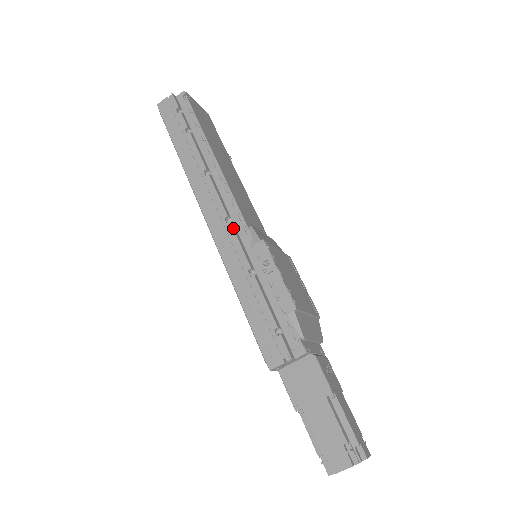
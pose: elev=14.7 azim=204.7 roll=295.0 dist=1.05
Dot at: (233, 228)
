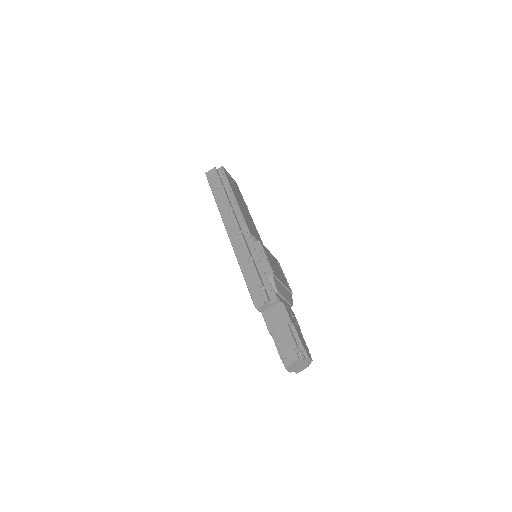
Dot at: (243, 235)
